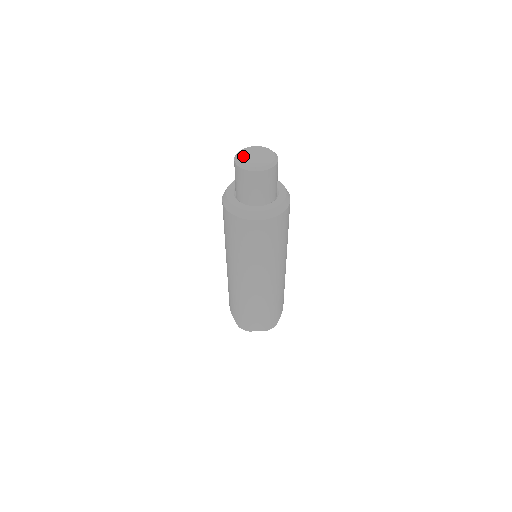
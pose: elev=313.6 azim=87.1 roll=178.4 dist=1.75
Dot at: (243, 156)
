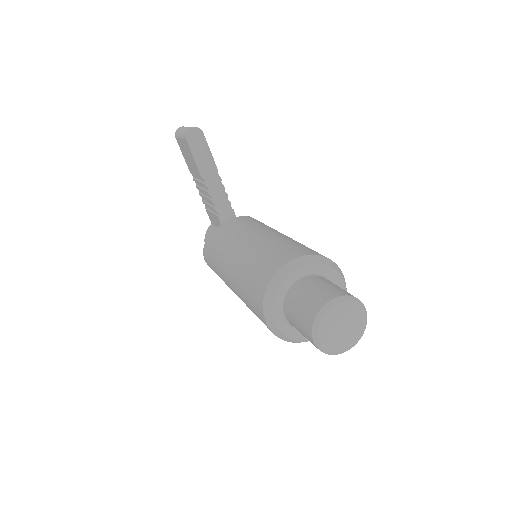
Dot at: (327, 336)
